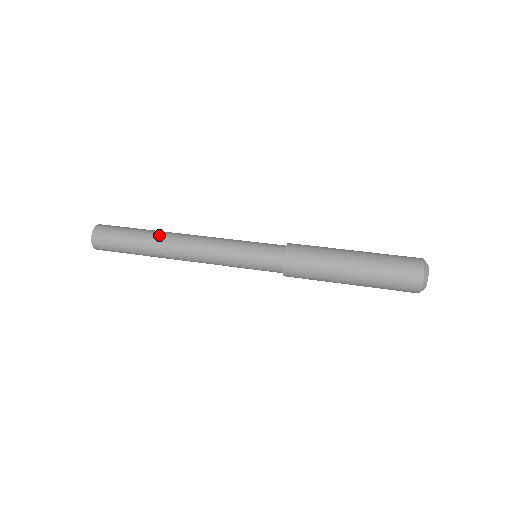
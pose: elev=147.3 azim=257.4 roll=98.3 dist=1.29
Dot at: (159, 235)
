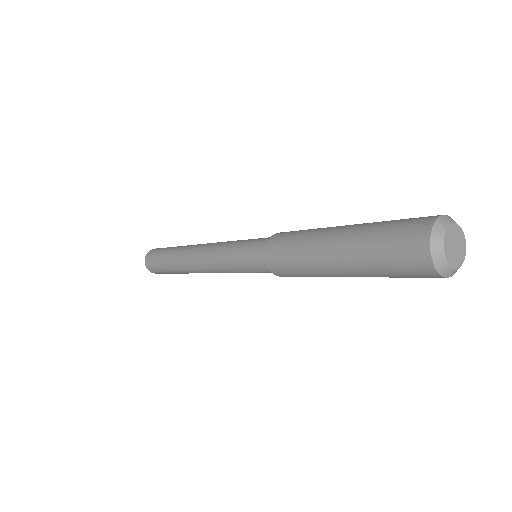
Dot at: (180, 250)
